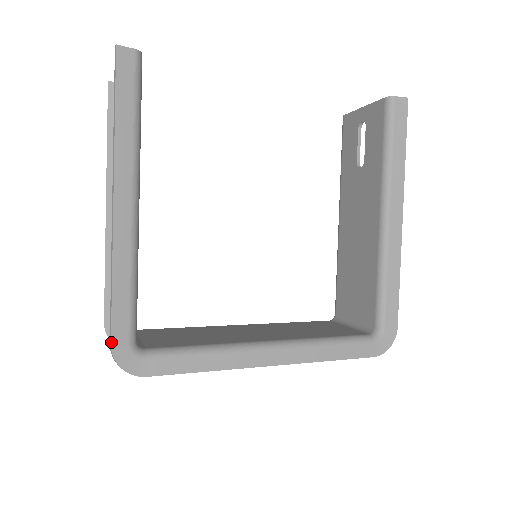
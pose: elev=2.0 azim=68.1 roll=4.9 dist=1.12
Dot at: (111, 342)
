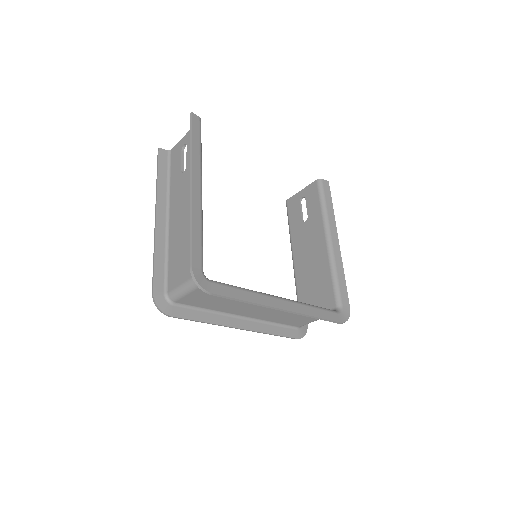
Dot at: (192, 264)
